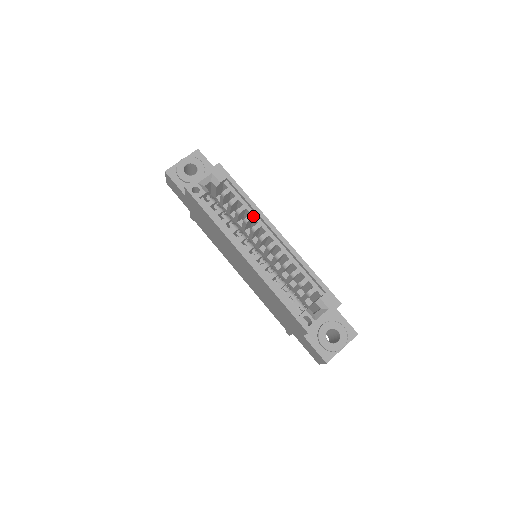
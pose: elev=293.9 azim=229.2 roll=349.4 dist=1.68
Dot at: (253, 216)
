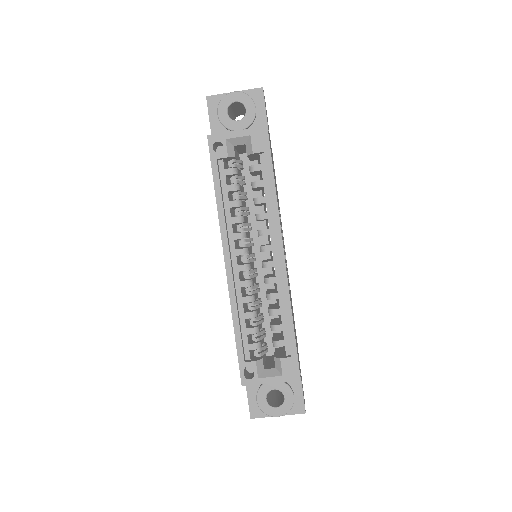
Dot at: (268, 217)
